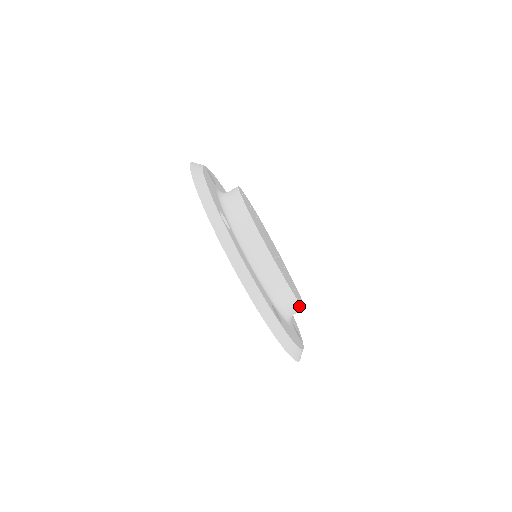
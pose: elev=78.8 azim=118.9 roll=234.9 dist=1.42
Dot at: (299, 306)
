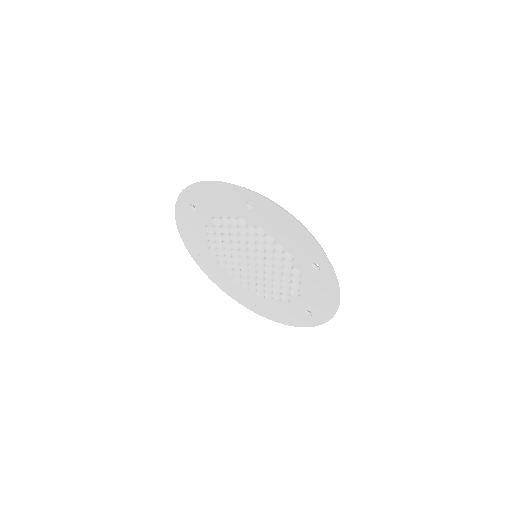
Dot at: occluded
